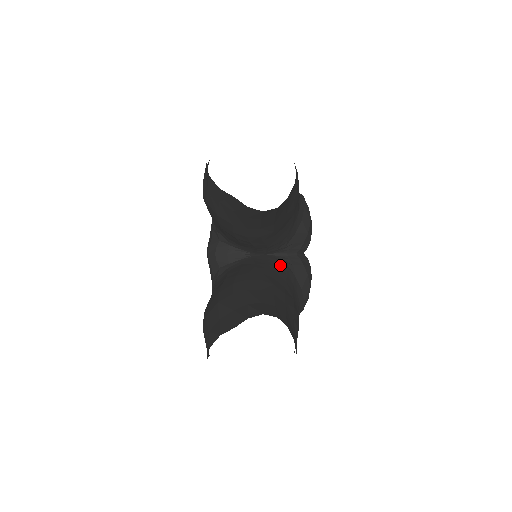
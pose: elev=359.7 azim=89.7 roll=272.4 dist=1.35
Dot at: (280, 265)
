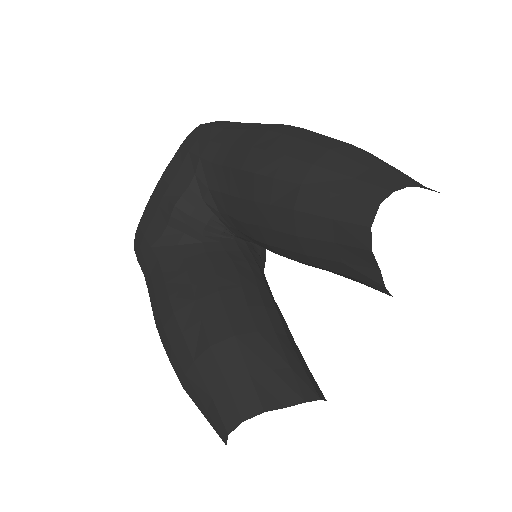
Dot at: occluded
